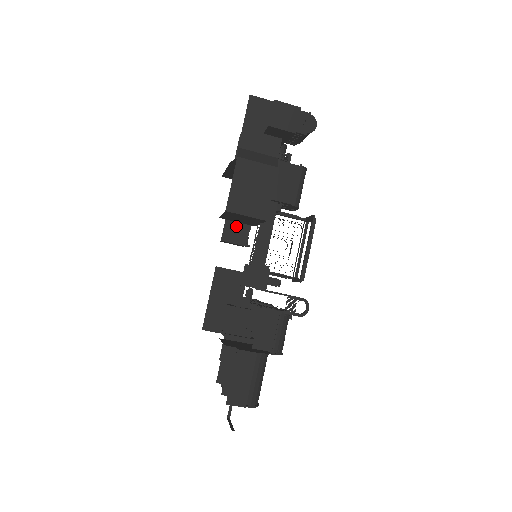
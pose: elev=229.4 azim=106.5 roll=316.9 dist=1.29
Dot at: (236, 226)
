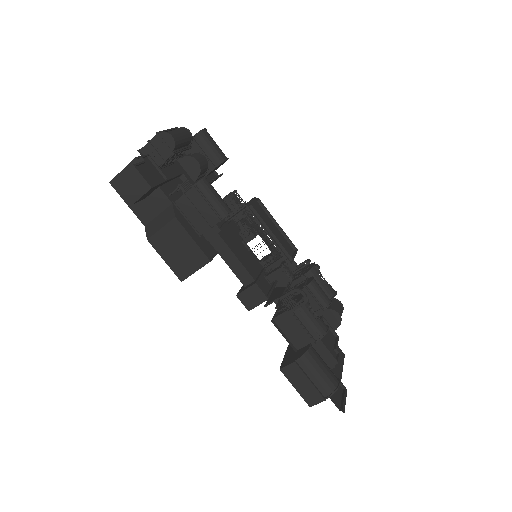
Dot at: occluded
